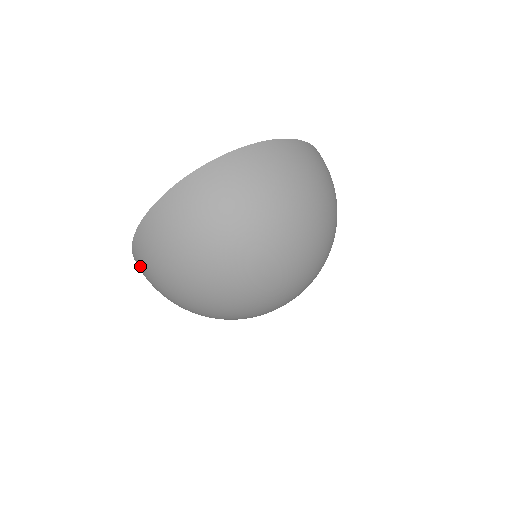
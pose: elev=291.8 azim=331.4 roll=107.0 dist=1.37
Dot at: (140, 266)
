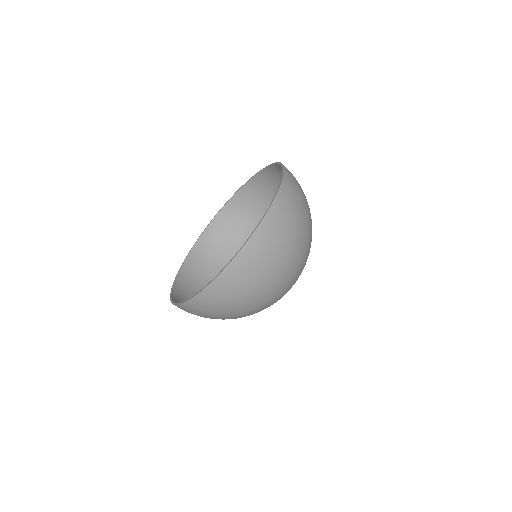
Dot at: (203, 252)
